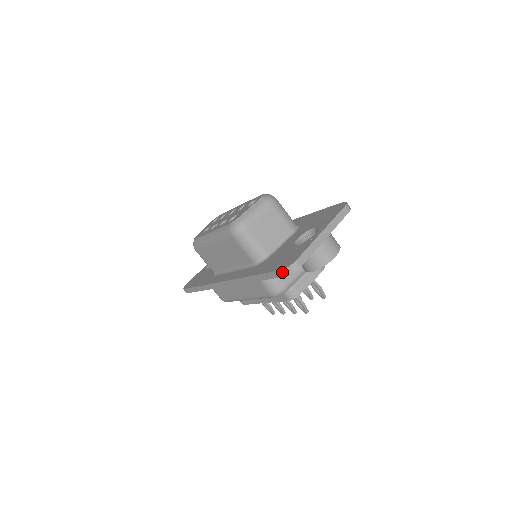
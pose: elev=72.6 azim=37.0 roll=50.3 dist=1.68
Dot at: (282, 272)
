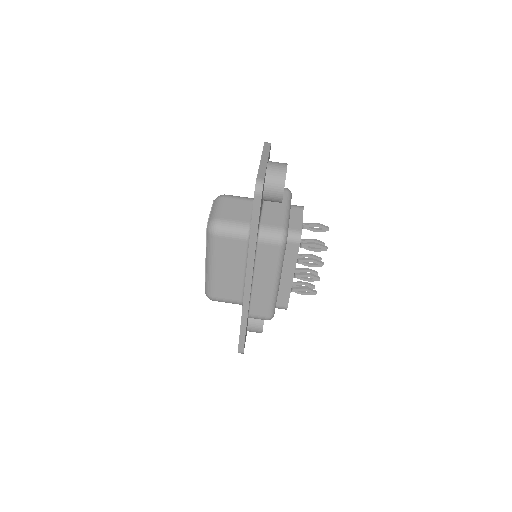
Dot at: (256, 196)
